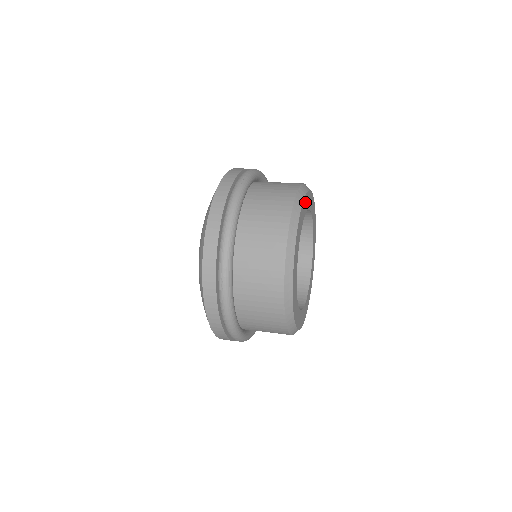
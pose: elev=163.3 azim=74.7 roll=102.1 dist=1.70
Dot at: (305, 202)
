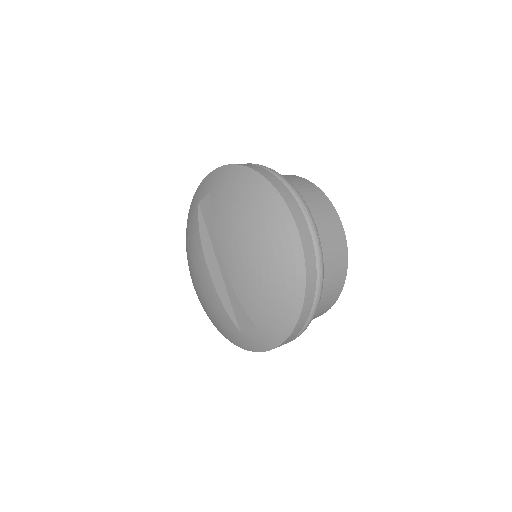
Dot at: occluded
